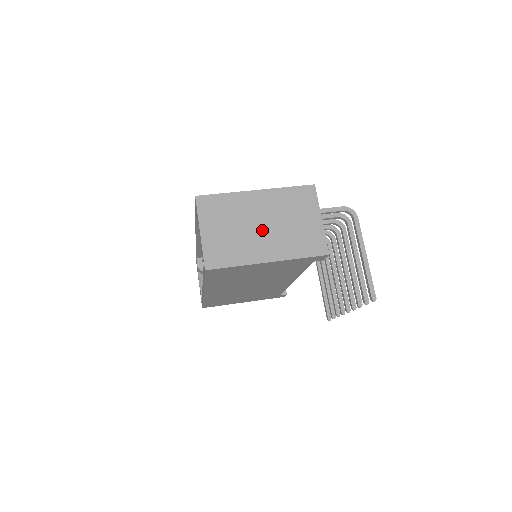
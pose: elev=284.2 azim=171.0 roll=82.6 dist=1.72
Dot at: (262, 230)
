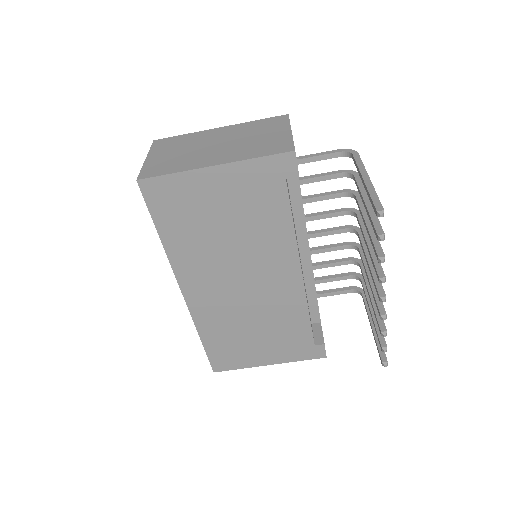
Dot at: (215, 147)
